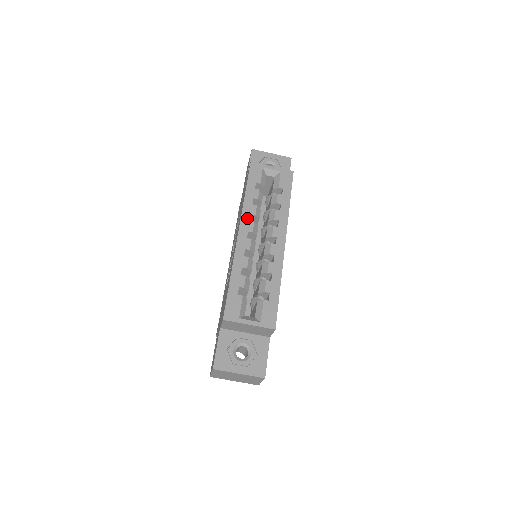
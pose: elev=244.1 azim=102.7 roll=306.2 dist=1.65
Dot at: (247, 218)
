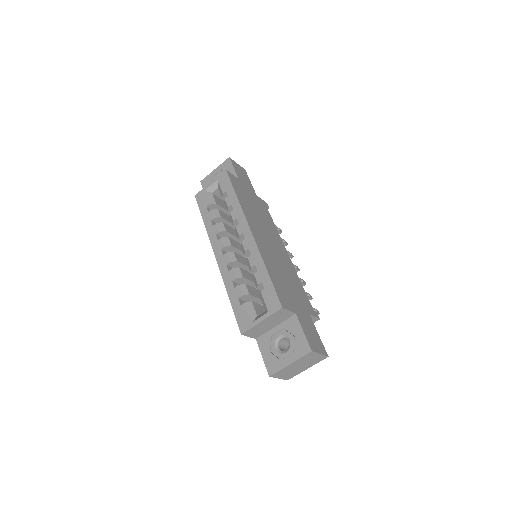
Dot at: (215, 240)
